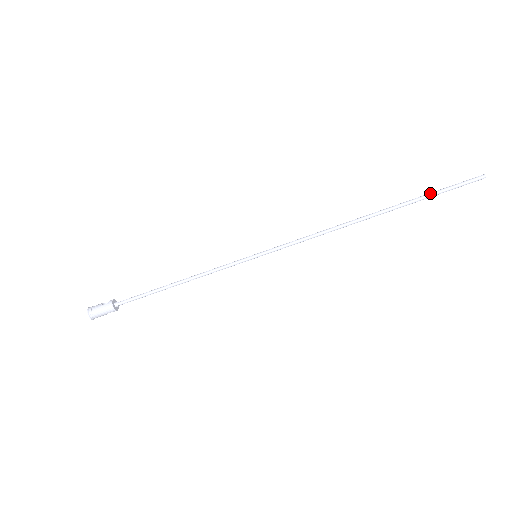
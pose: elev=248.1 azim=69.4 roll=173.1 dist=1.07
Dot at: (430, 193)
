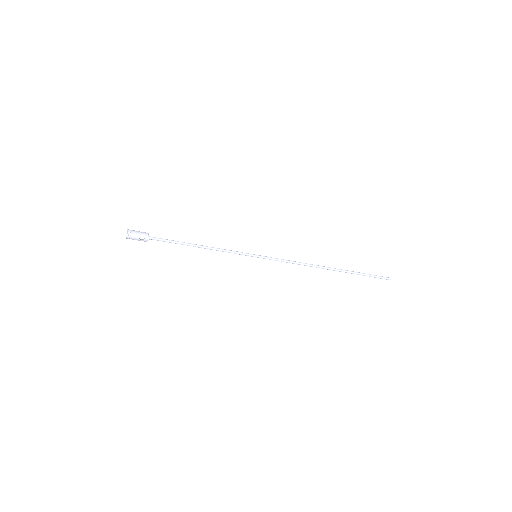
Dot at: (363, 275)
